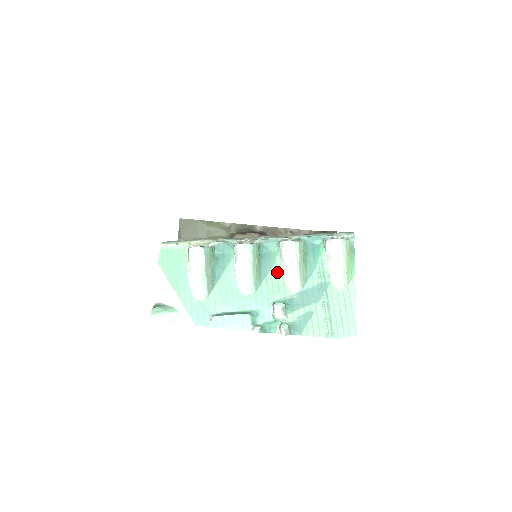
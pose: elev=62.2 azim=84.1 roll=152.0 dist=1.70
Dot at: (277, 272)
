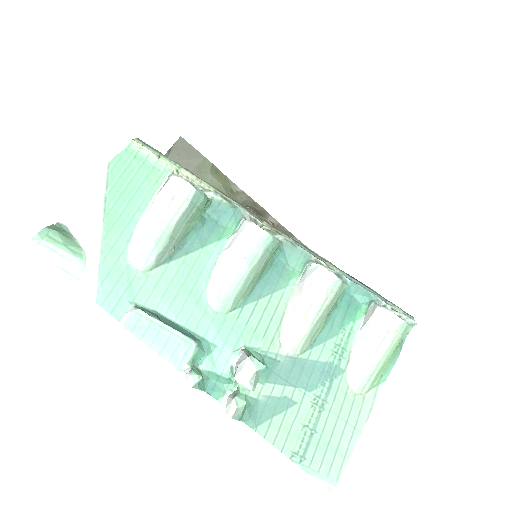
Dot at: (279, 303)
